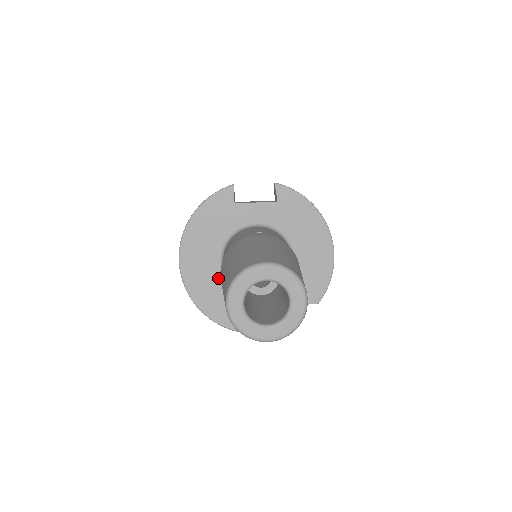
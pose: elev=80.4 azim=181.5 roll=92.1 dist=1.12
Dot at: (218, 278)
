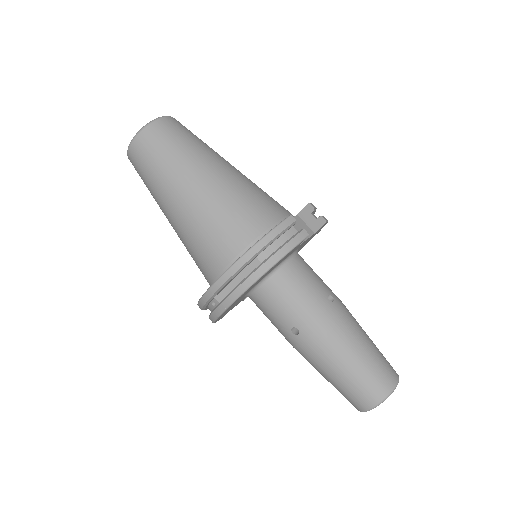
Dot at: occluded
